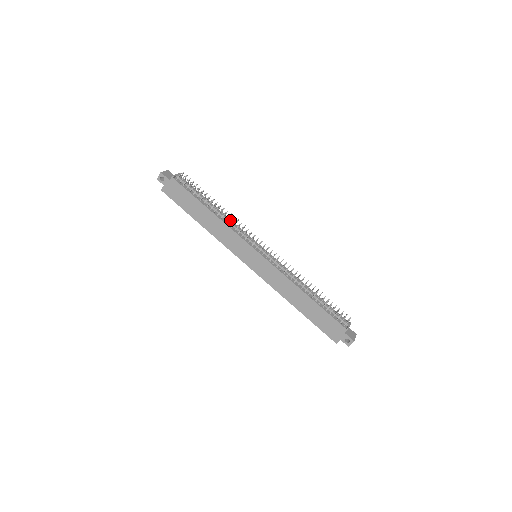
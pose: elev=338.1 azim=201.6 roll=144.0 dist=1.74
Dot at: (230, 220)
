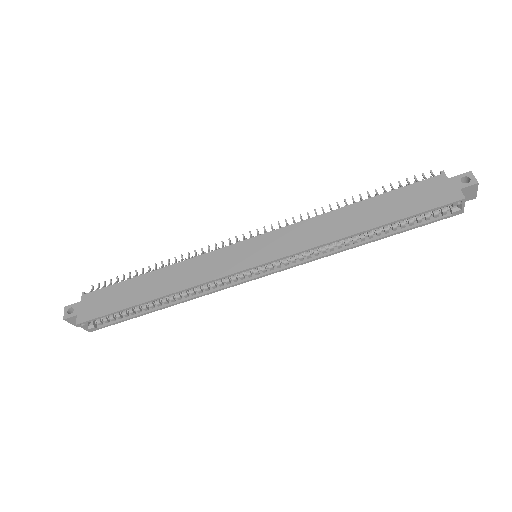
Dot at: occluded
